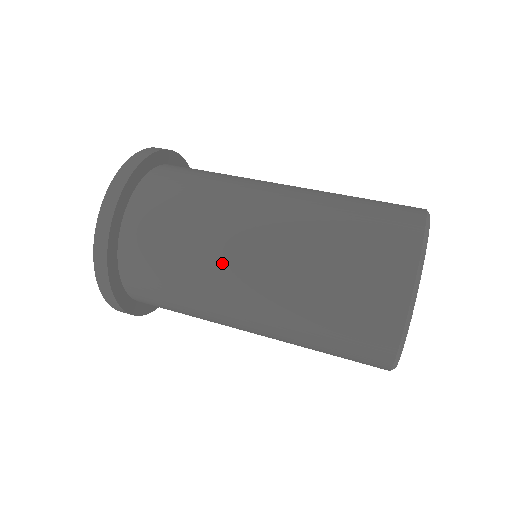
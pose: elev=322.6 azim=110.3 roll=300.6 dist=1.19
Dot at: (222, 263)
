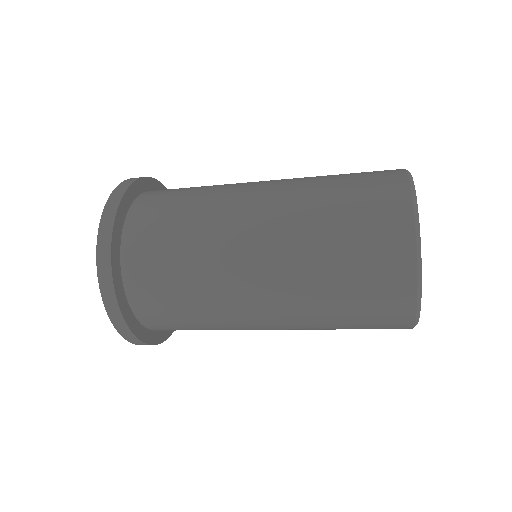
Dot at: (232, 202)
